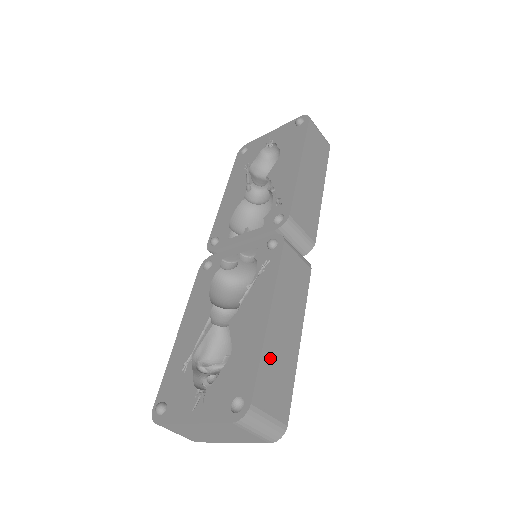
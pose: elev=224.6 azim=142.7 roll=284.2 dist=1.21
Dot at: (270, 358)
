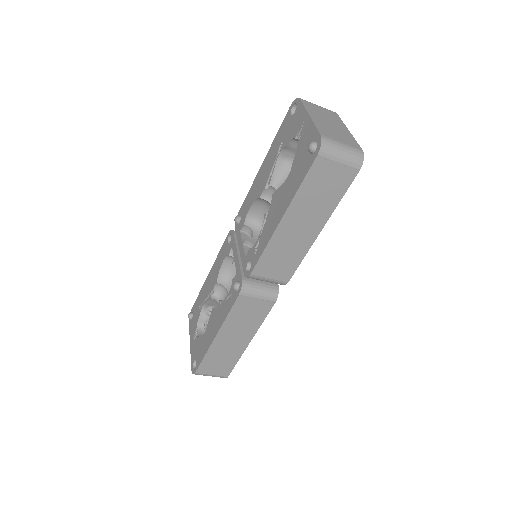
Dot at: (214, 355)
